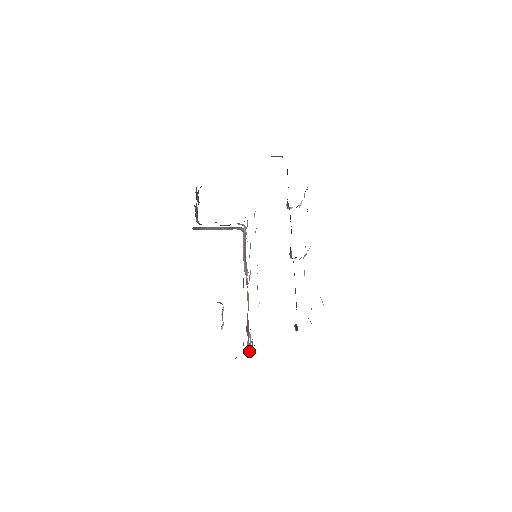
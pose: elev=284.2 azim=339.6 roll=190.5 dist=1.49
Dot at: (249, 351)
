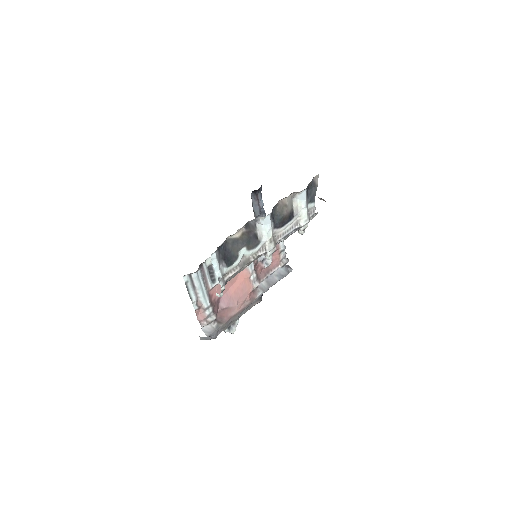
Dot at: (209, 335)
